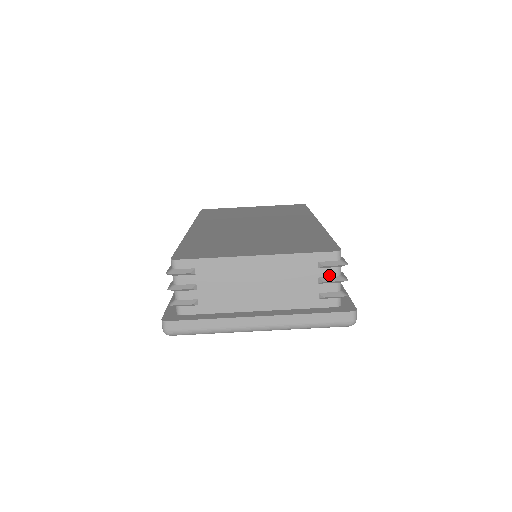
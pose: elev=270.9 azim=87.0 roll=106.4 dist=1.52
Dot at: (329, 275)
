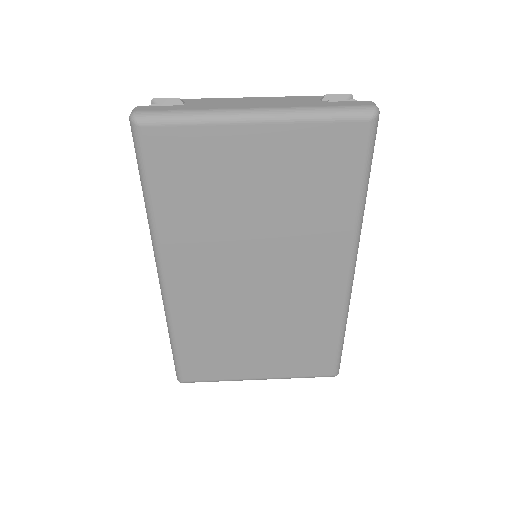
Dot at: occluded
